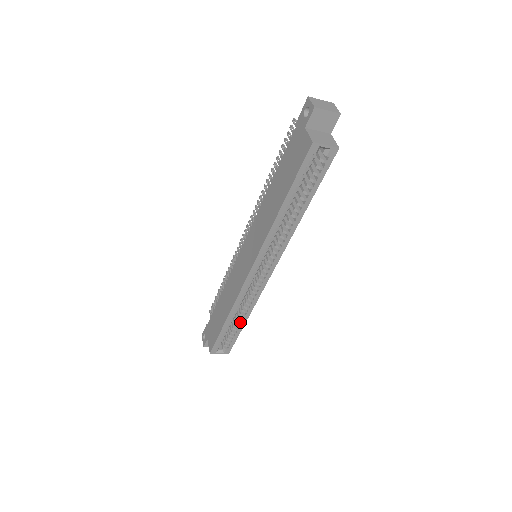
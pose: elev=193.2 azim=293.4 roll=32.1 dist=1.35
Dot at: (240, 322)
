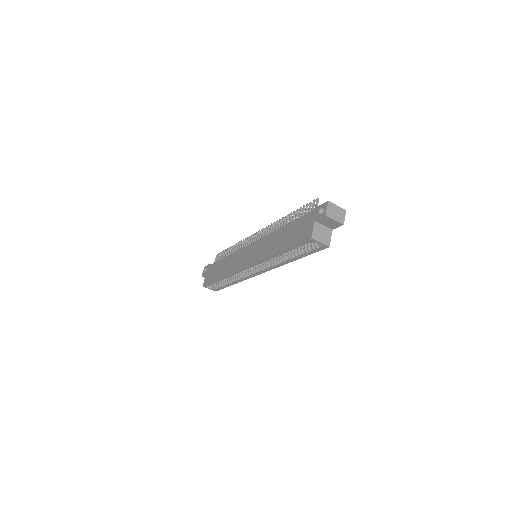
Dot at: (229, 283)
